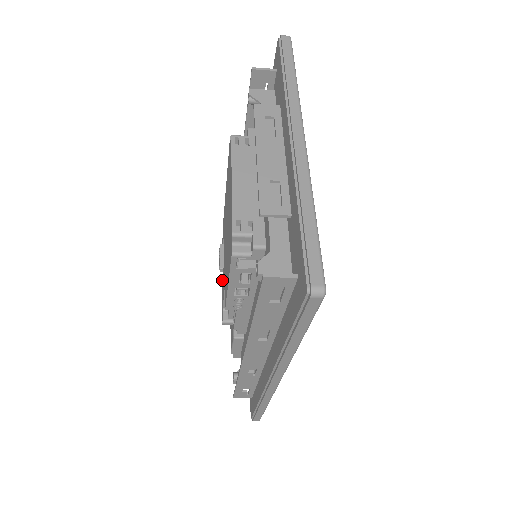
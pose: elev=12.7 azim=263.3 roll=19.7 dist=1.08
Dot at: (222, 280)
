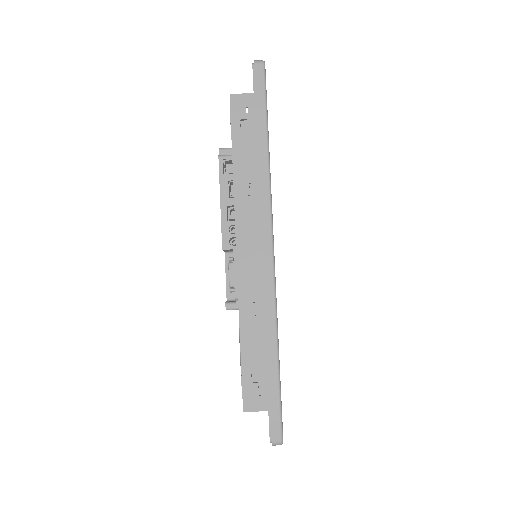
Dot at: occluded
